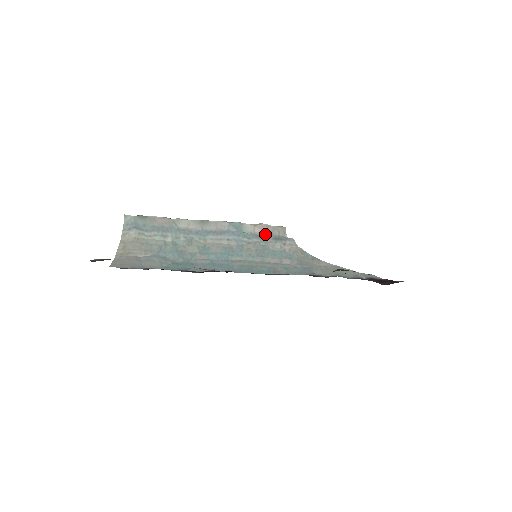
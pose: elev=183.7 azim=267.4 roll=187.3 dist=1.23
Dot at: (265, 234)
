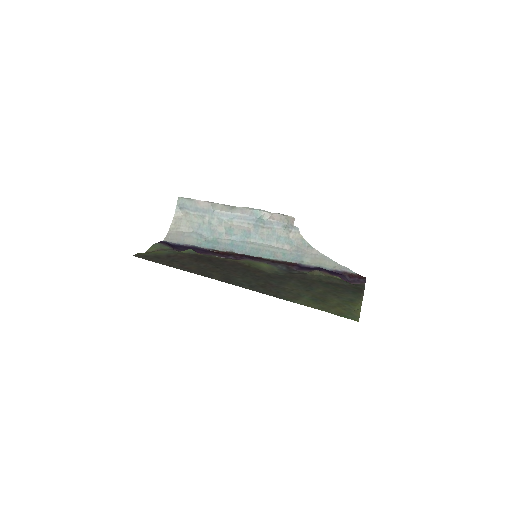
Dot at: (277, 222)
